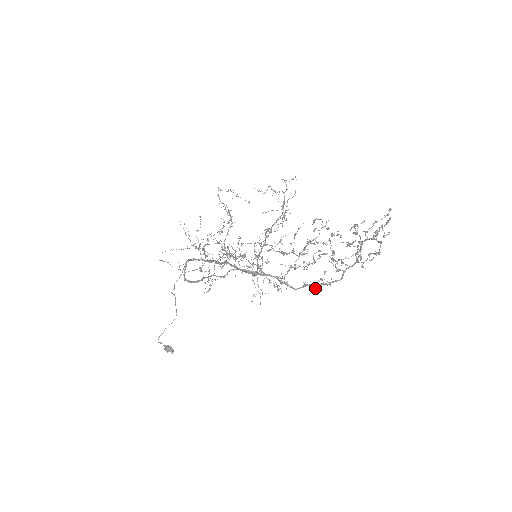
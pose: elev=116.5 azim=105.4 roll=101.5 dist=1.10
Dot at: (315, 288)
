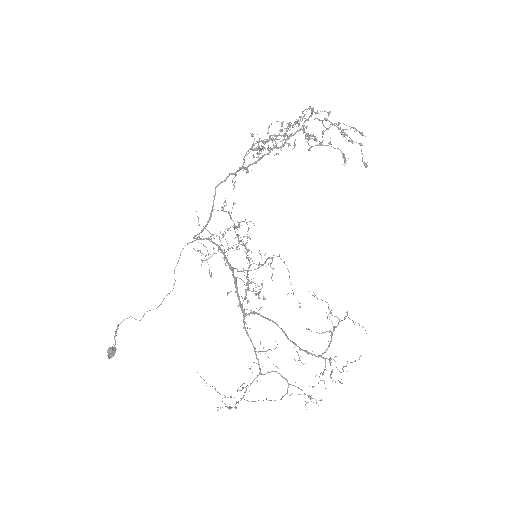
Dot at: (259, 153)
